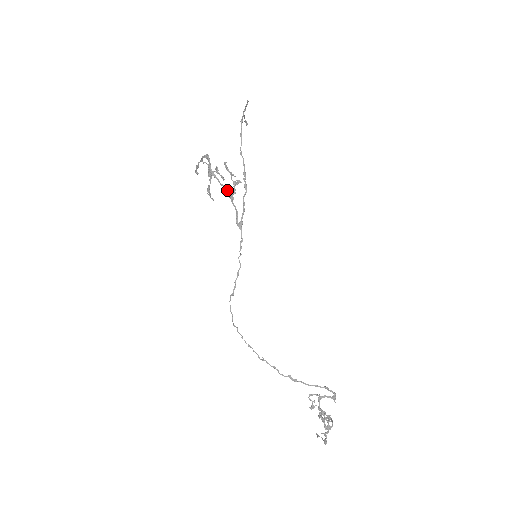
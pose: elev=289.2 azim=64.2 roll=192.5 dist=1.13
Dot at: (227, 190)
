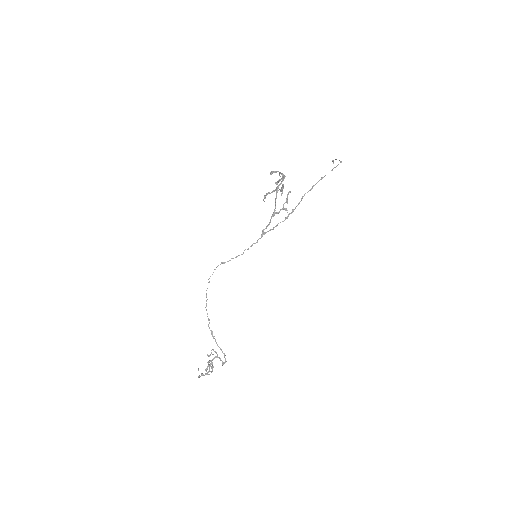
Dot at: (275, 208)
